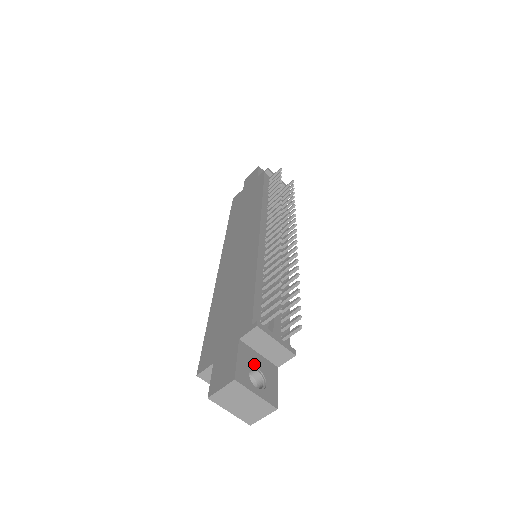
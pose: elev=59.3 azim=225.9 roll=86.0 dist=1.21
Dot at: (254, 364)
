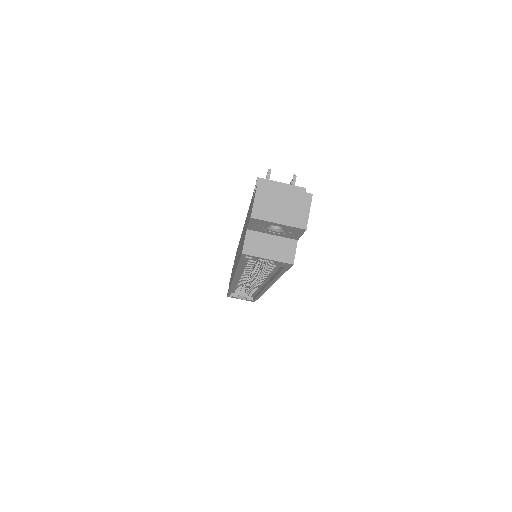
Dot at: occluded
